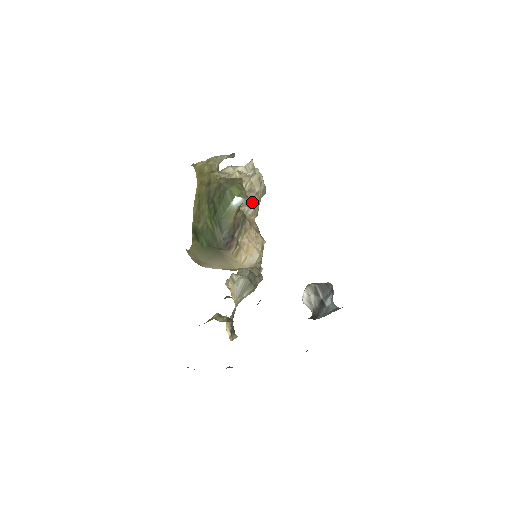
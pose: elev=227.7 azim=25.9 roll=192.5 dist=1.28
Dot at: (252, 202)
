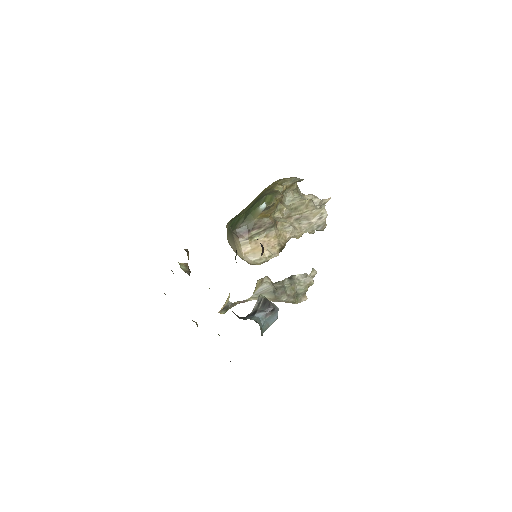
Dot at: (299, 225)
